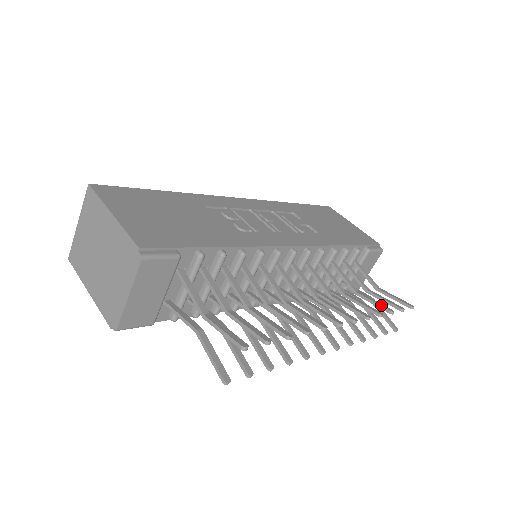
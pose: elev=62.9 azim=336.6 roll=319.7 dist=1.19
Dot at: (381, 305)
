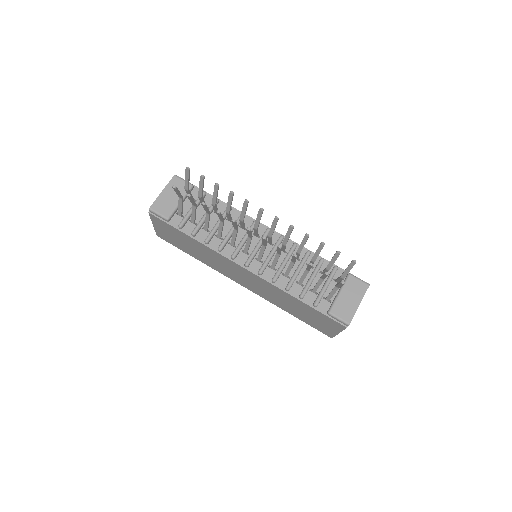
Dot at: (319, 247)
